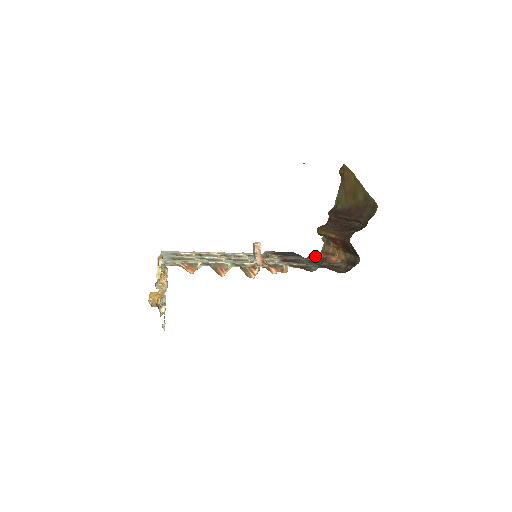
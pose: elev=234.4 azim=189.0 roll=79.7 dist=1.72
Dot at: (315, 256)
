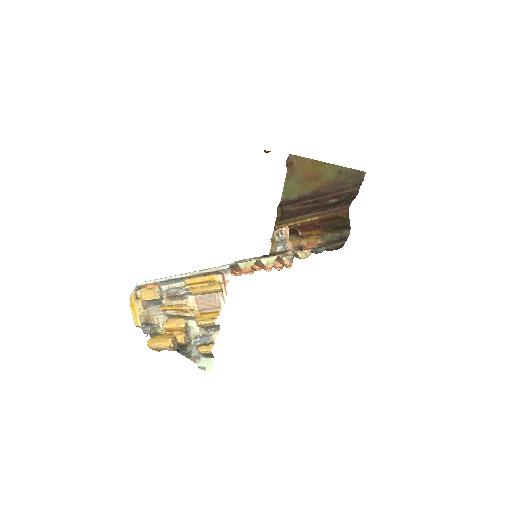
Dot at: occluded
